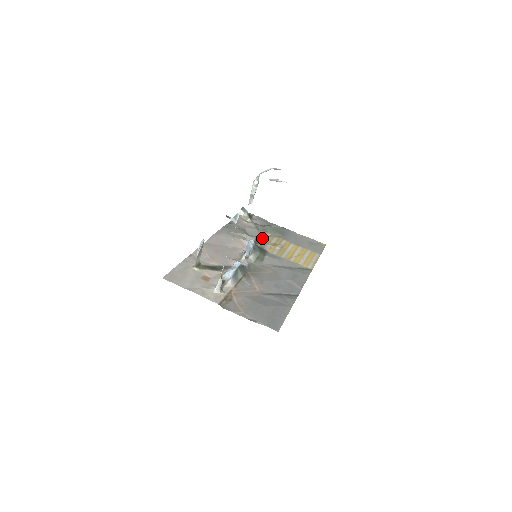
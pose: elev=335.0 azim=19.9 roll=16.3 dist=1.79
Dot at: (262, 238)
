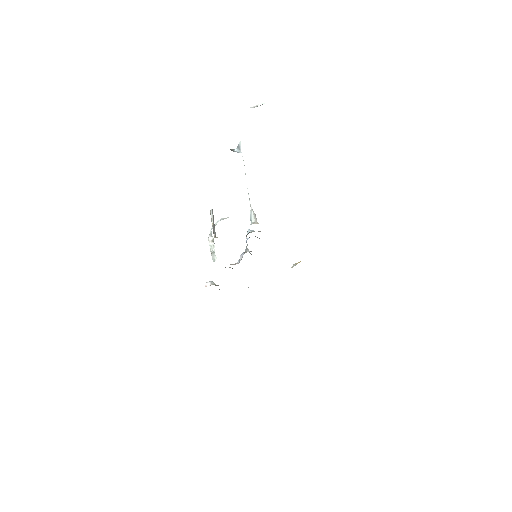
Dot at: occluded
